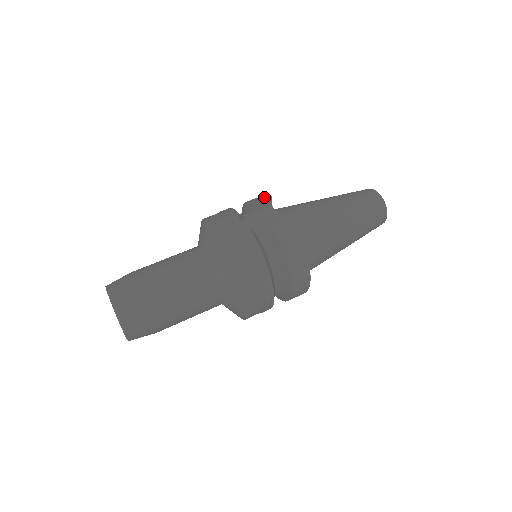
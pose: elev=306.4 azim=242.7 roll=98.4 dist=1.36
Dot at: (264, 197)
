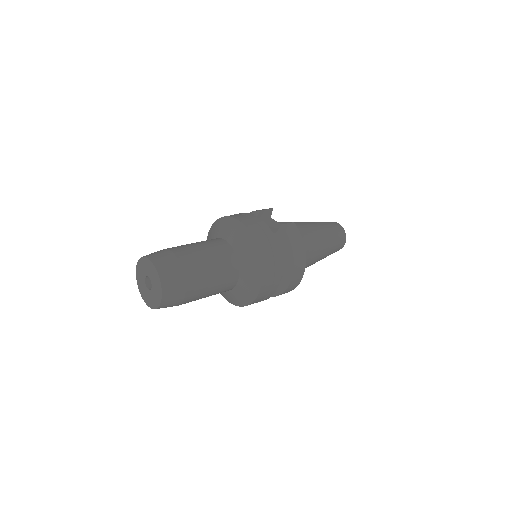
Dot at: (267, 209)
